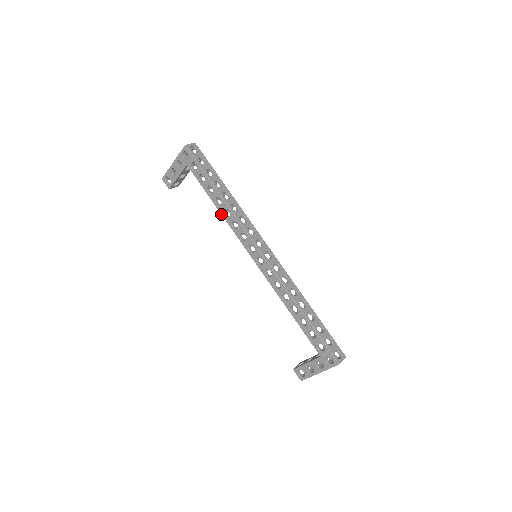
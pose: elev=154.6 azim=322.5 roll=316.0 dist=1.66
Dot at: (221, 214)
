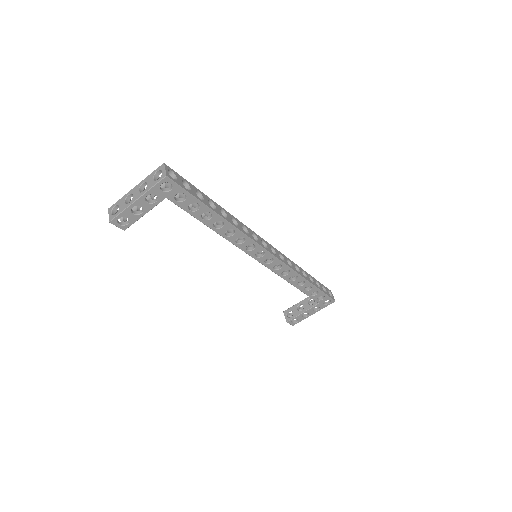
Dot at: occluded
